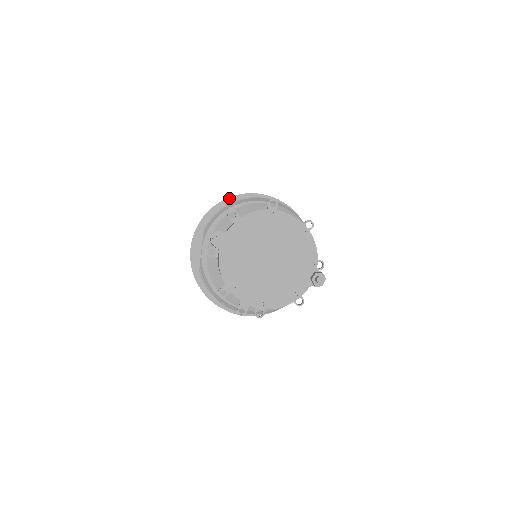
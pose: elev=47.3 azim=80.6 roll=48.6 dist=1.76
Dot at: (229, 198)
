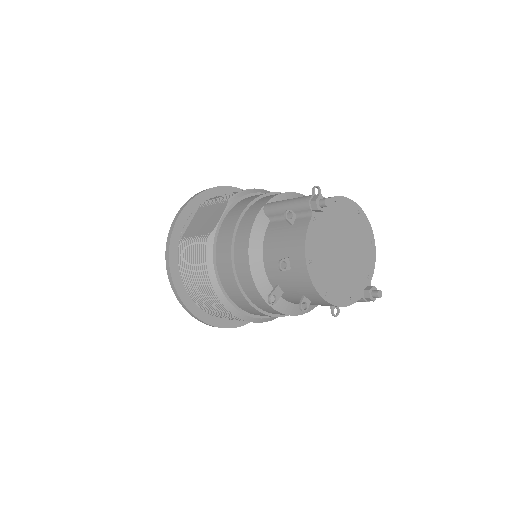
Dot at: (235, 187)
